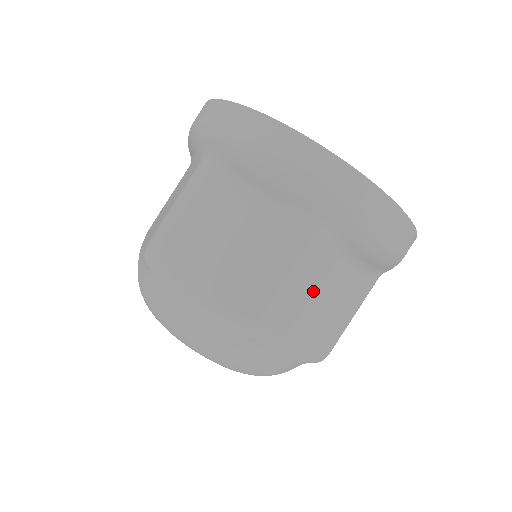
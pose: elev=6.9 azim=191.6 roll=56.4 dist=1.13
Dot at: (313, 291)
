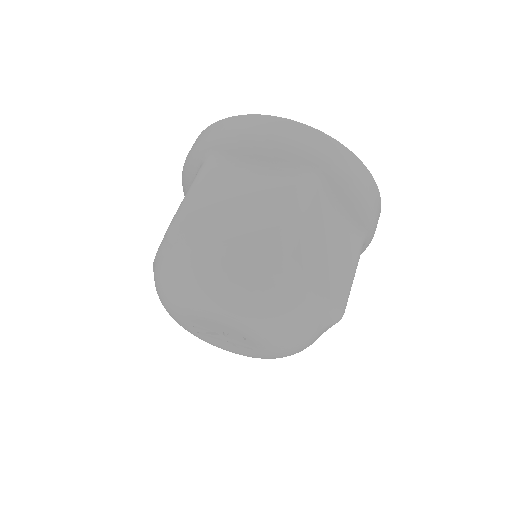
Dot at: (317, 231)
